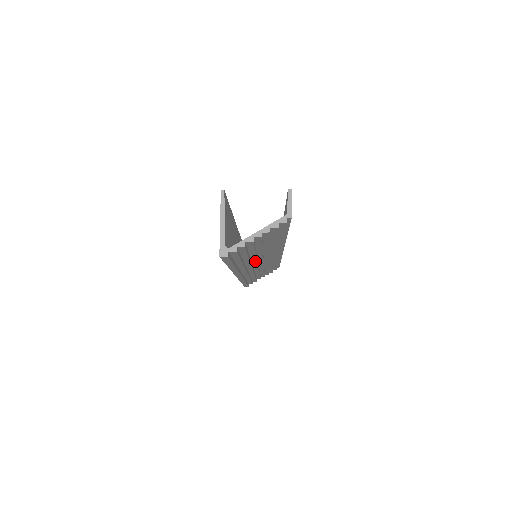
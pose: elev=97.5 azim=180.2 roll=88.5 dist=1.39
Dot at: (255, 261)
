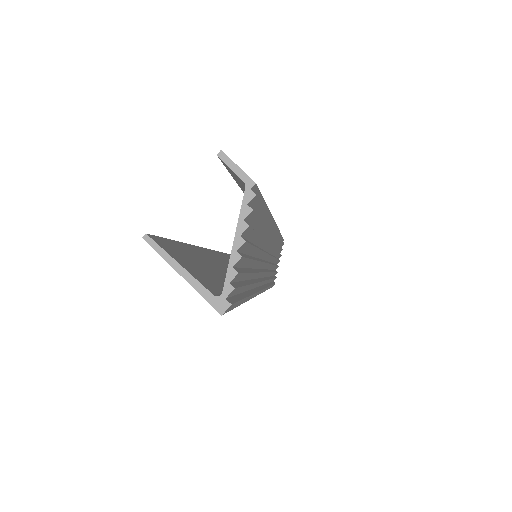
Dot at: (261, 265)
